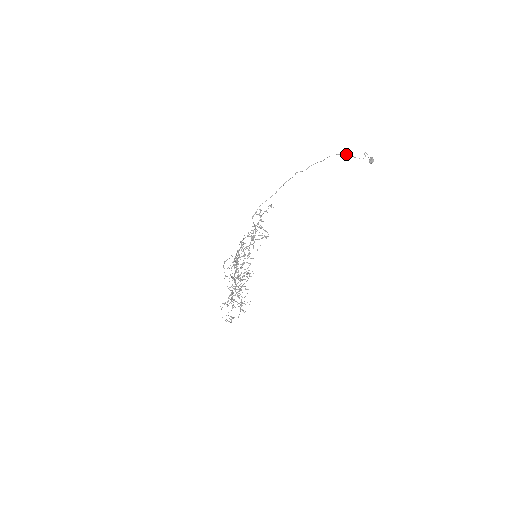
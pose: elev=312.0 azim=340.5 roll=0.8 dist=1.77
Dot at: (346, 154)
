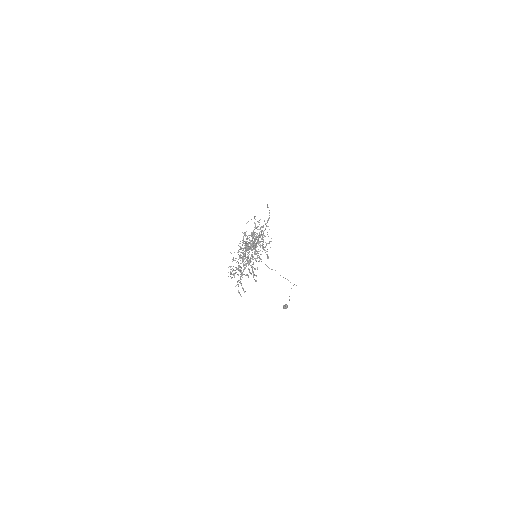
Dot at: (283, 277)
